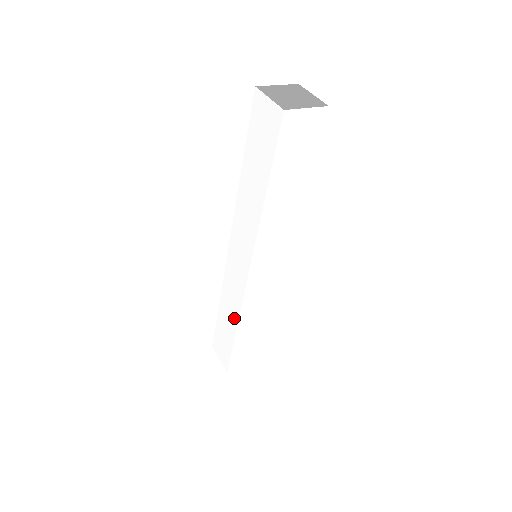
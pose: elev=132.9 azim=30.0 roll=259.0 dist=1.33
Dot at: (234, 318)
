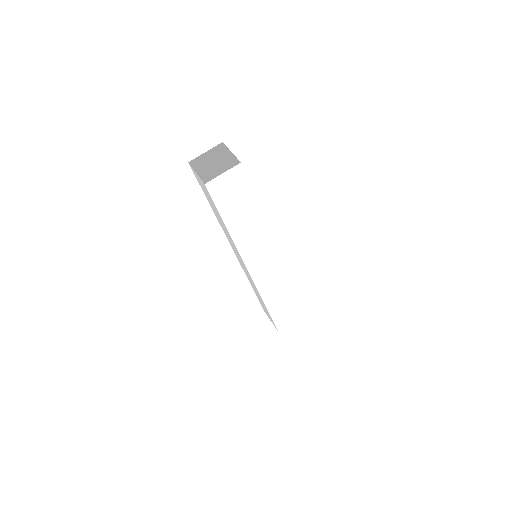
Dot at: (261, 299)
